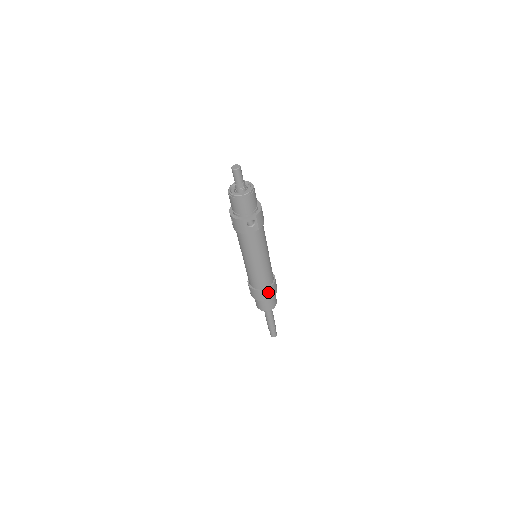
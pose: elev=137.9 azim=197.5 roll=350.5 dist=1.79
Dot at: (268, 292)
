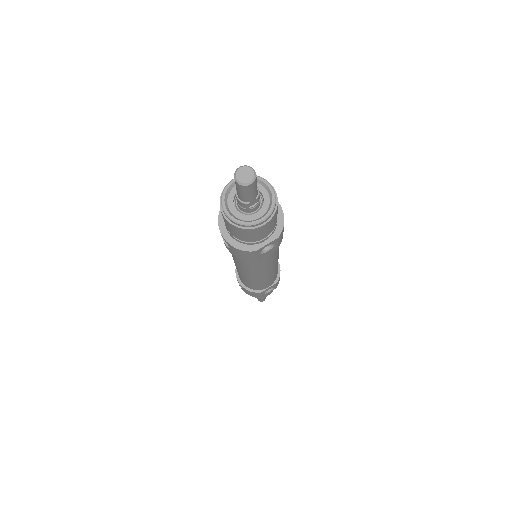
Dot at: occluded
